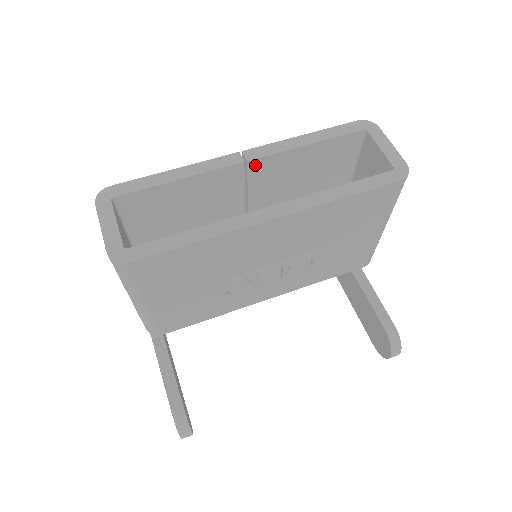
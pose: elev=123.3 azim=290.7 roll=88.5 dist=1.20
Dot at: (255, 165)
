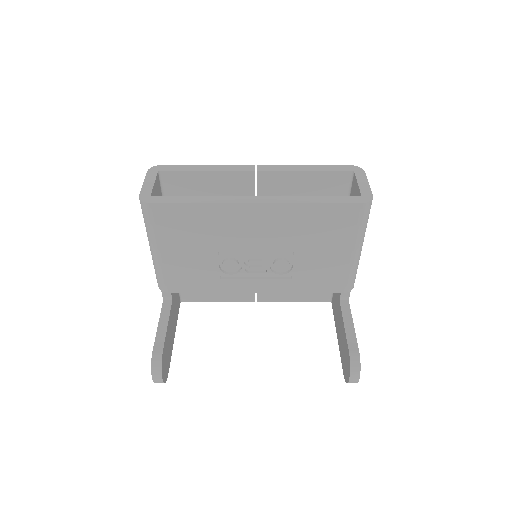
Dot at: (263, 176)
